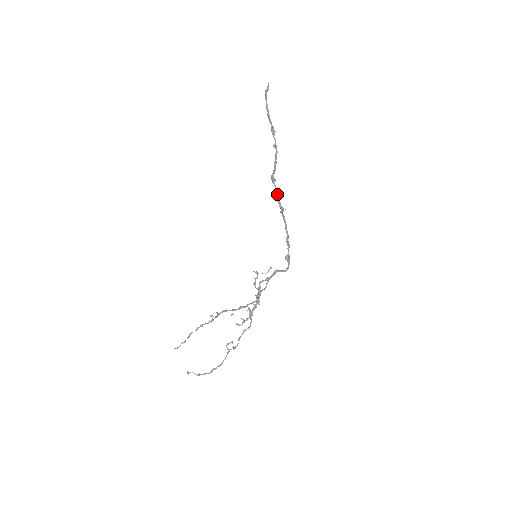
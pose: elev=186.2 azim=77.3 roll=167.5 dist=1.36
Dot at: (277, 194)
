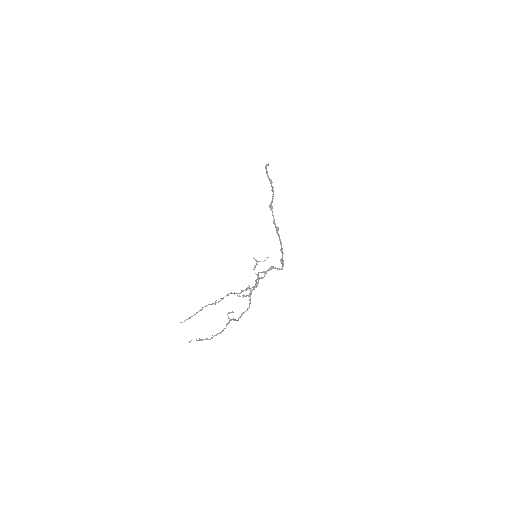
Dot at: occluded
